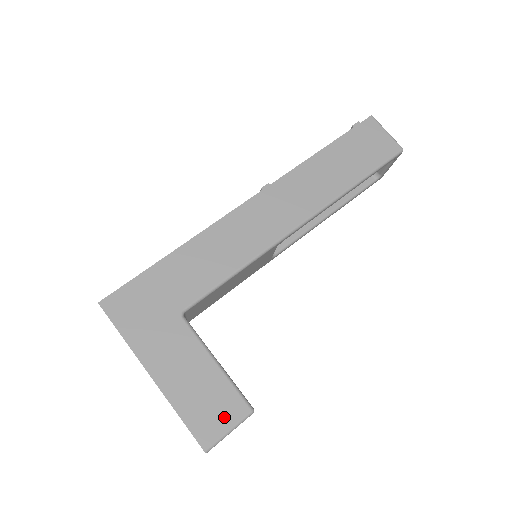
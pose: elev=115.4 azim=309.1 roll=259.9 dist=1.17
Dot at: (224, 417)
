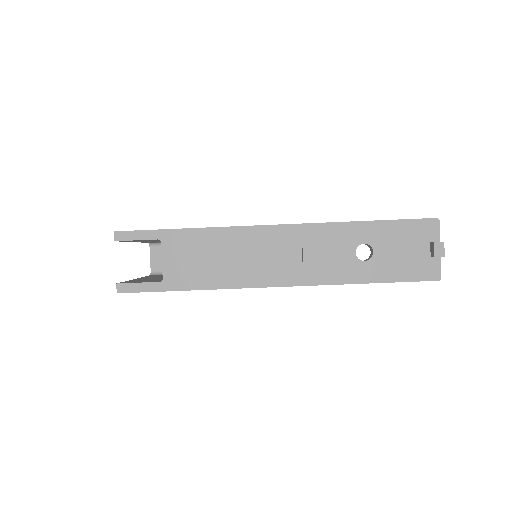
Dot at: occluded
